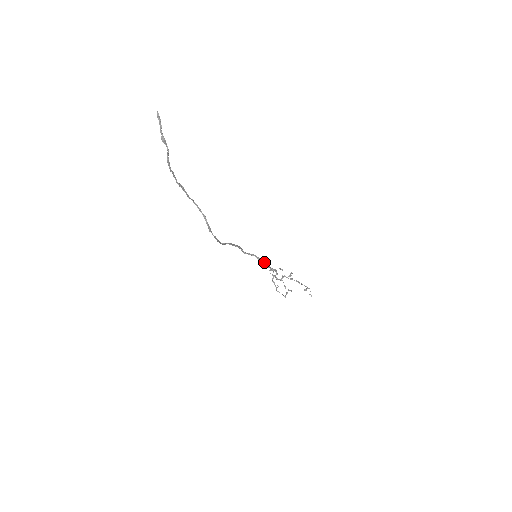
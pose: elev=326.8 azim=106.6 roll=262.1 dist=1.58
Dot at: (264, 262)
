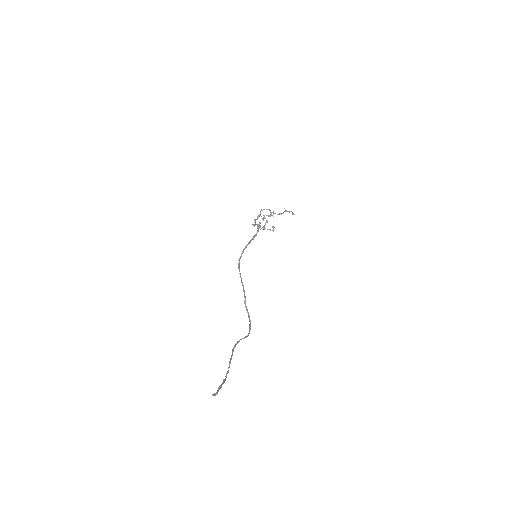
Dot at: (254, 237)
